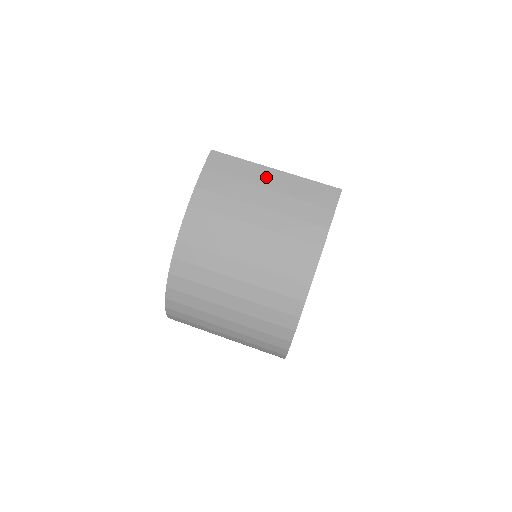
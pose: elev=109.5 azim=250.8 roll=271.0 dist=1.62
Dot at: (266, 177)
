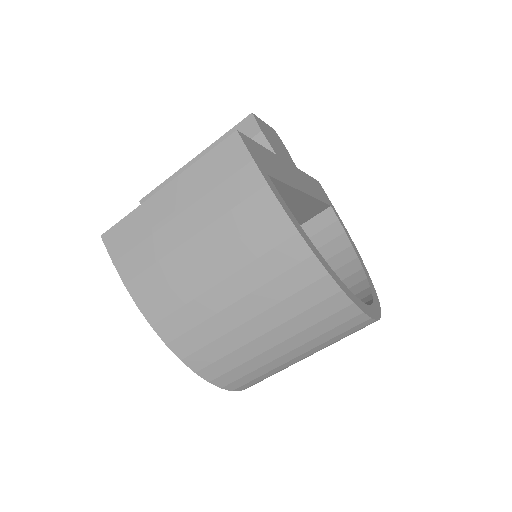
Dot at: (164, 205)
